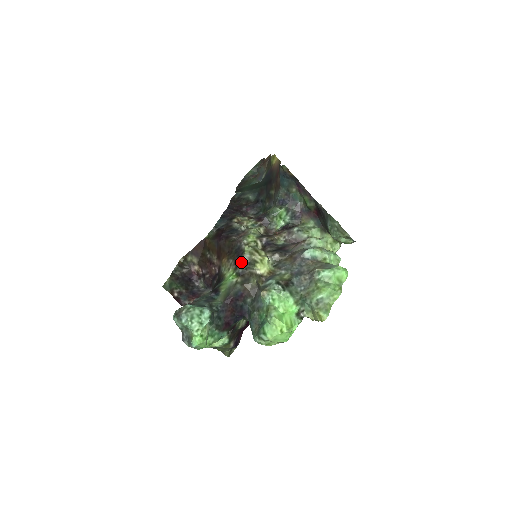
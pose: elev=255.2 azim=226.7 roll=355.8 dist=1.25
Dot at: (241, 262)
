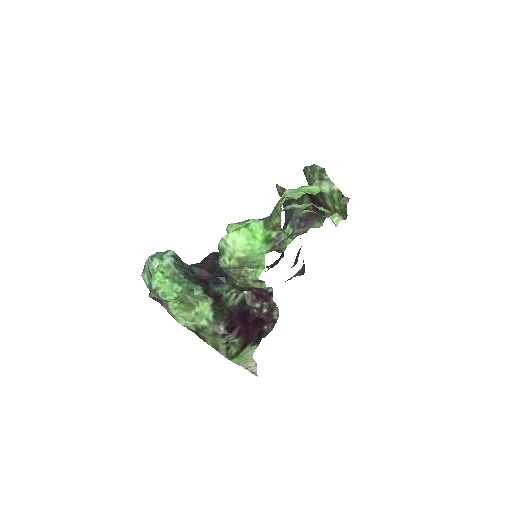
Dot at: occluded
